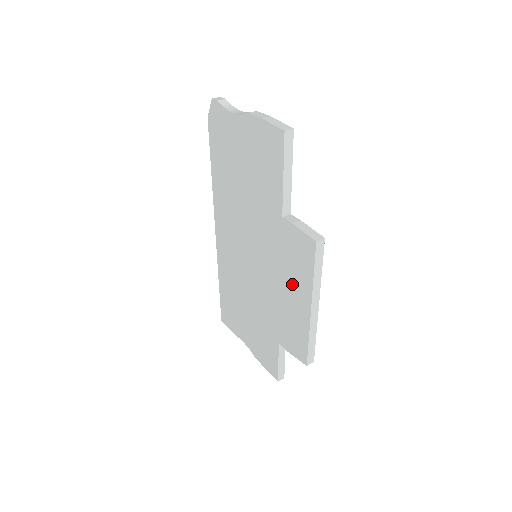
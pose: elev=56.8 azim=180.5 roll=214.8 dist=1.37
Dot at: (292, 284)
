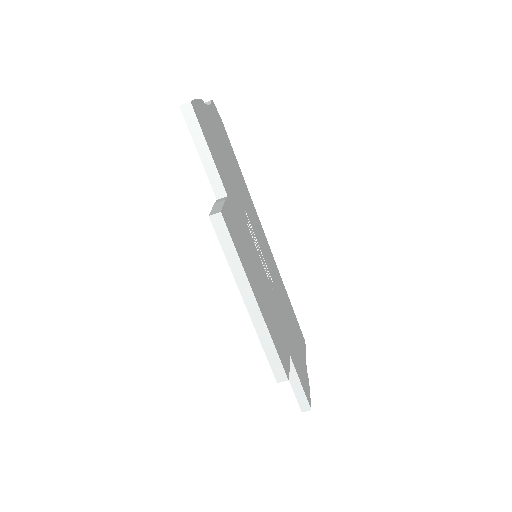
Dot at: occluded
